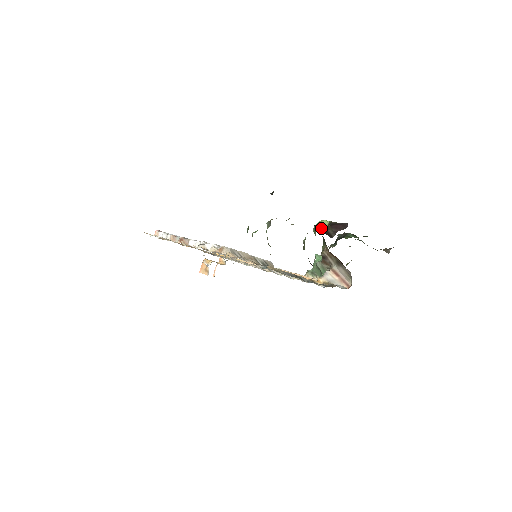
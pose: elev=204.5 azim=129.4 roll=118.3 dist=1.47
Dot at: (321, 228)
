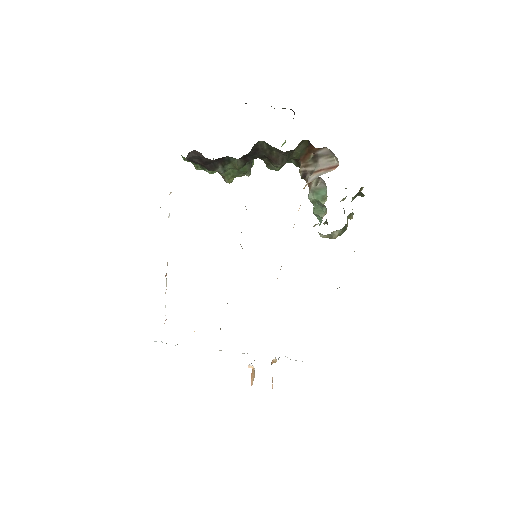
Dot at: occluded
